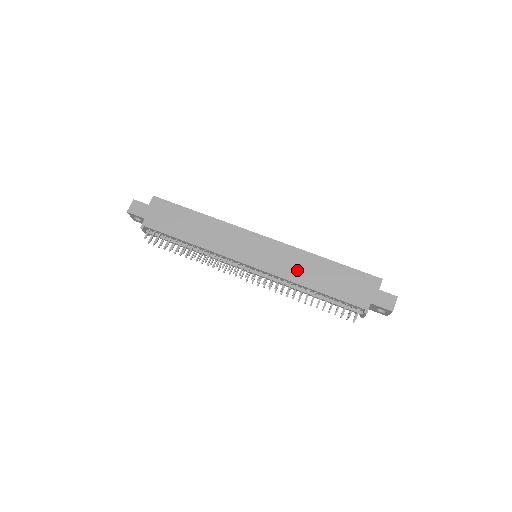
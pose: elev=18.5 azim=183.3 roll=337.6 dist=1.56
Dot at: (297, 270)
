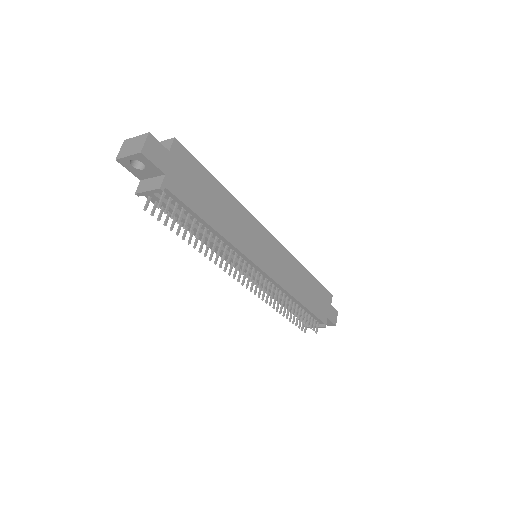
Dot at: (293, 281)
